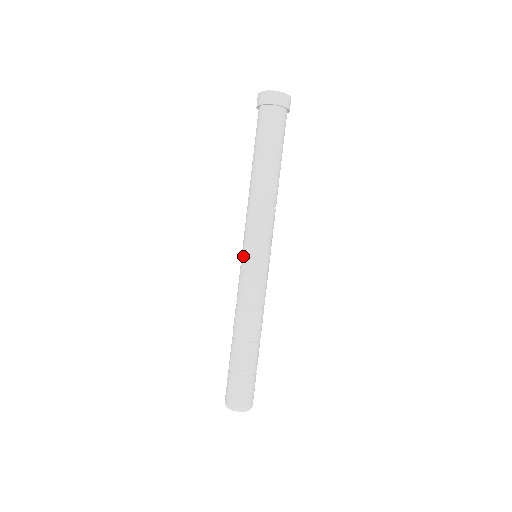
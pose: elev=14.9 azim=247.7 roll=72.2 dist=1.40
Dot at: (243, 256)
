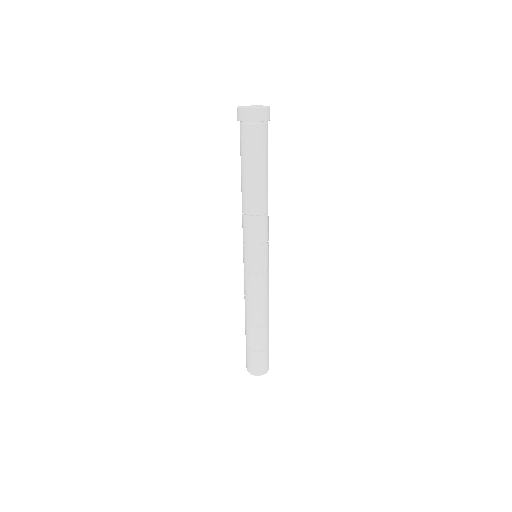
Dot at: (243, 258)
